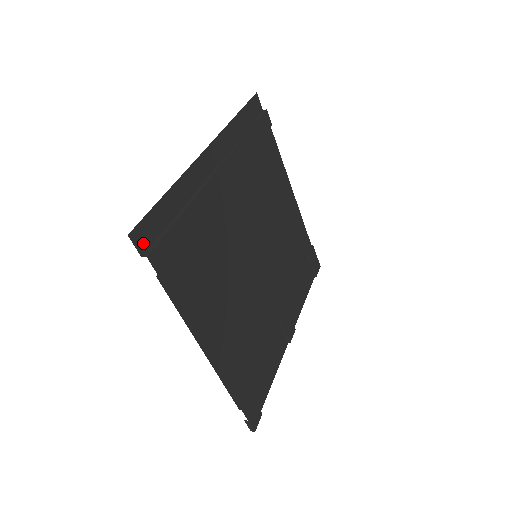
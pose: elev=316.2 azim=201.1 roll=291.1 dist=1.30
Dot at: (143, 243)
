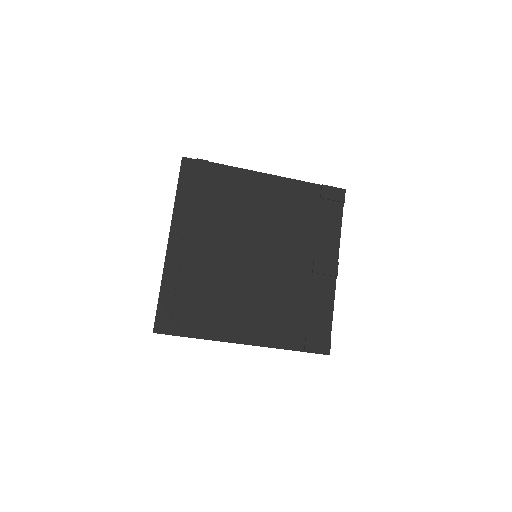
Dot at: (164, 328)
